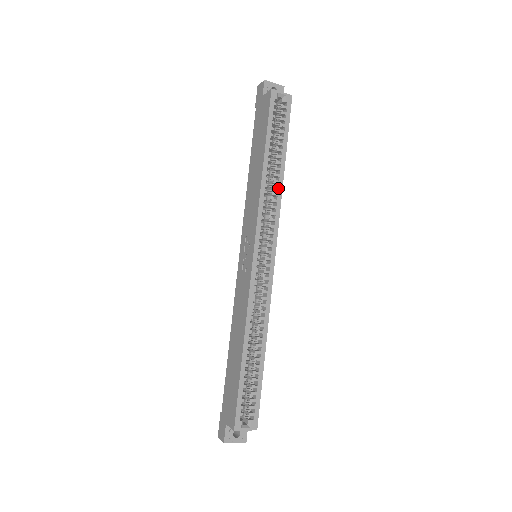
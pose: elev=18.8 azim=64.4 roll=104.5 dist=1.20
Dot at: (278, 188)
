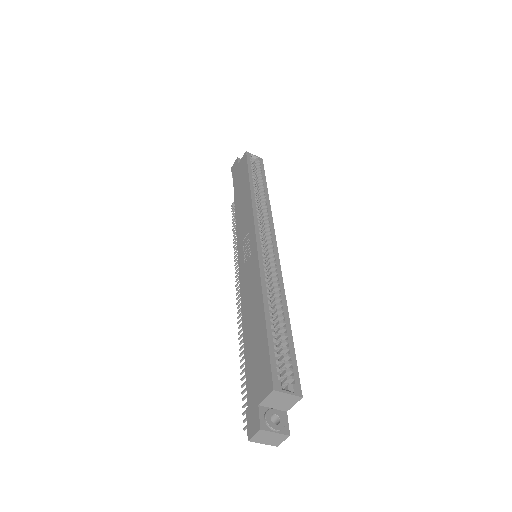
Dot at: (266, 202)
